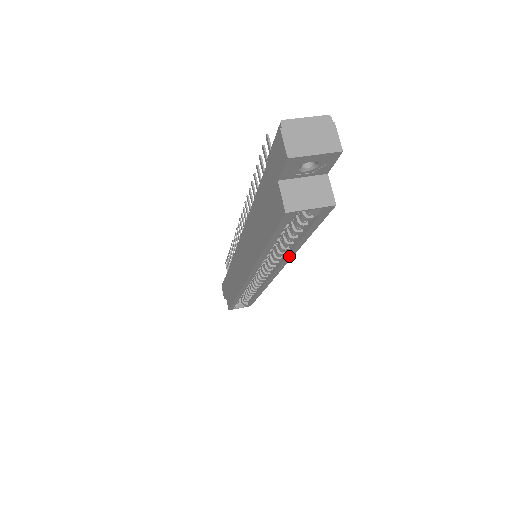
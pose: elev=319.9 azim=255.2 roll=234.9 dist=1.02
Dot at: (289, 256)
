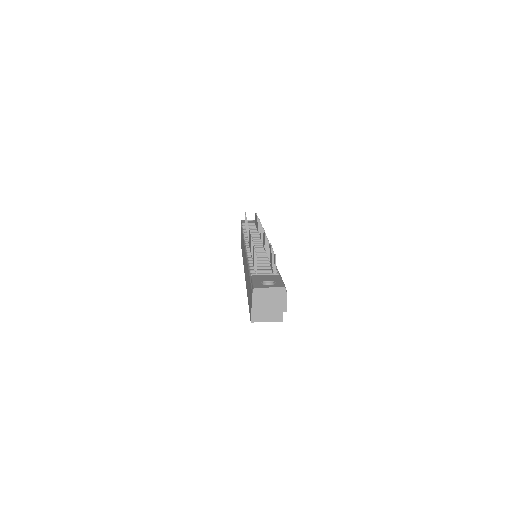
Dot at: occluded
